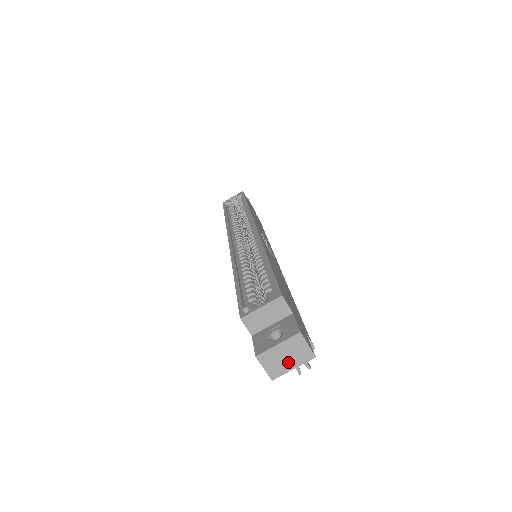
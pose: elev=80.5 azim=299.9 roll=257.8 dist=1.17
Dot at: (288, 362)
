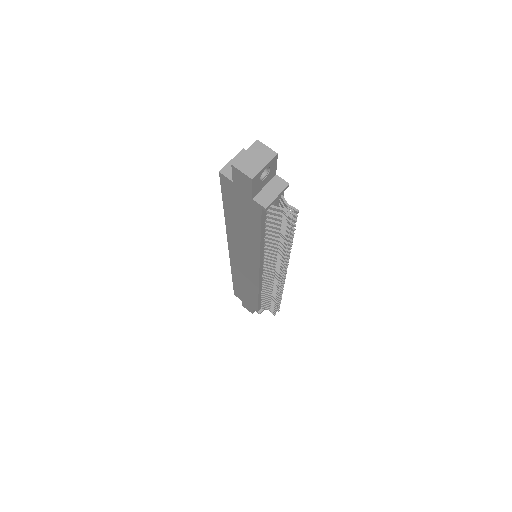
Dot at: (258, 163)
